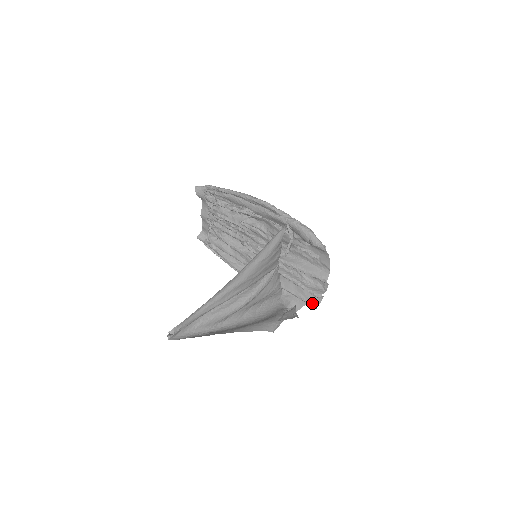
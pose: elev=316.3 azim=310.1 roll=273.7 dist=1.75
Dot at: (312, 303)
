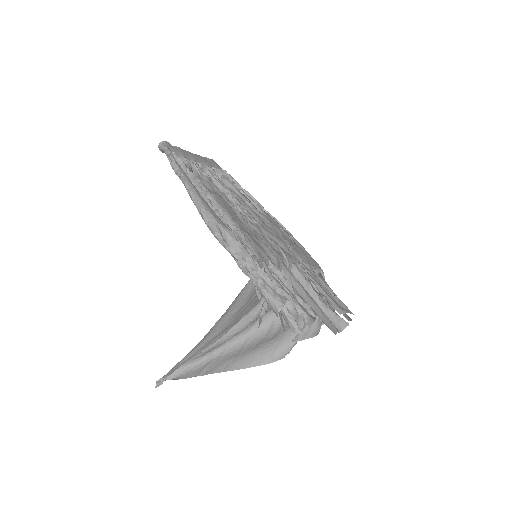
Dot at: (343, 315)
